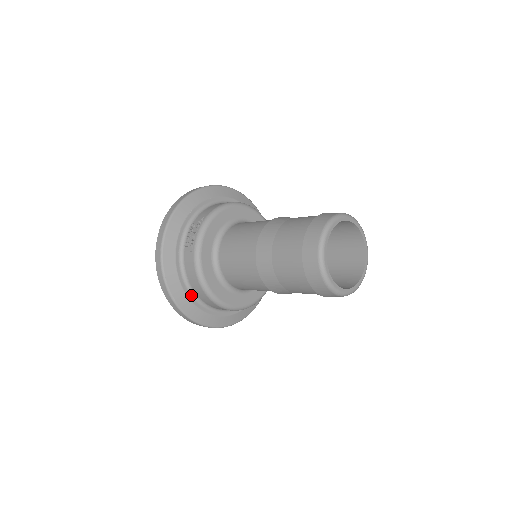
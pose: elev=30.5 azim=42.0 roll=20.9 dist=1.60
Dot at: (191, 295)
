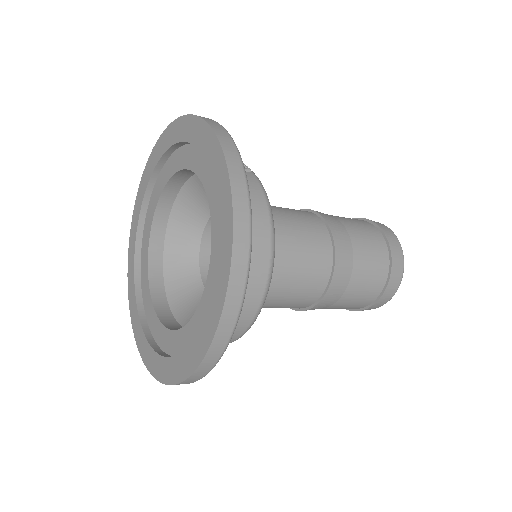
Dot at: occluded
